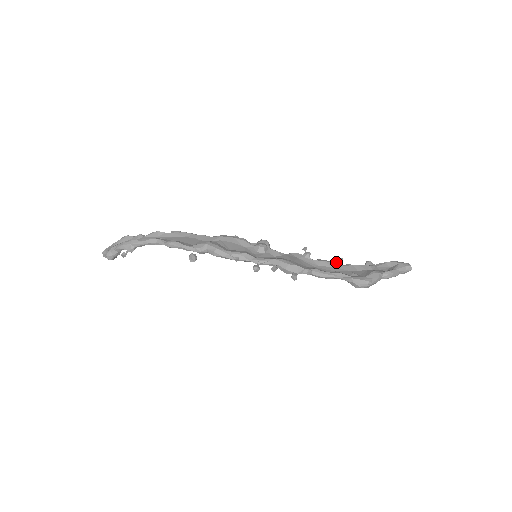
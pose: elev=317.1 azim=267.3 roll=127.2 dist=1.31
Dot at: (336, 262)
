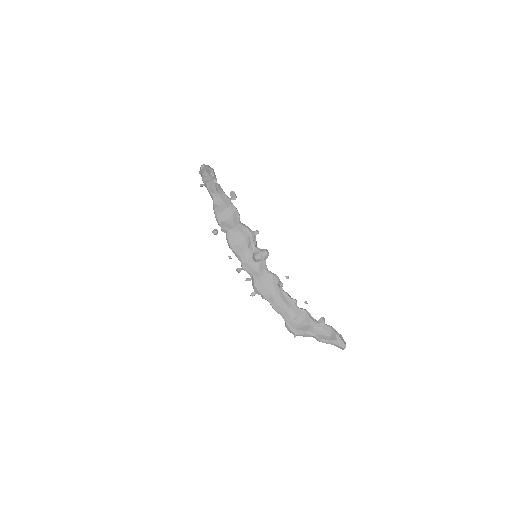
Dot at: (295, 303)
